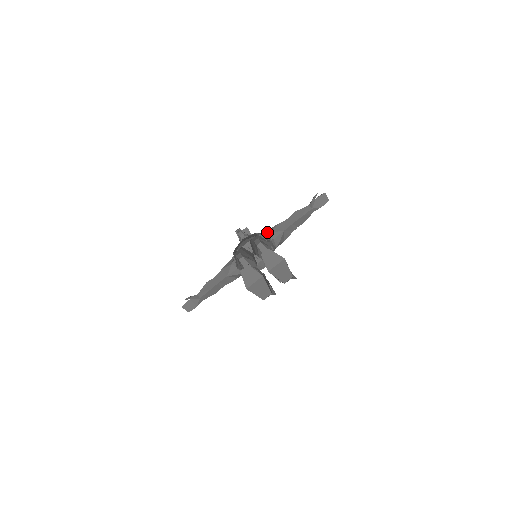
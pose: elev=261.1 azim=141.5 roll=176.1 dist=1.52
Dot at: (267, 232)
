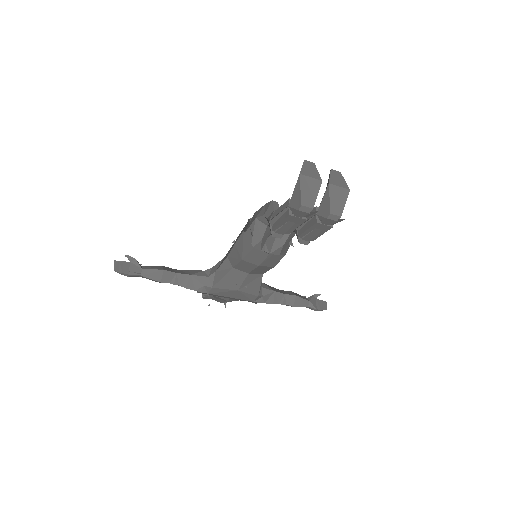
Dot at: occluded
